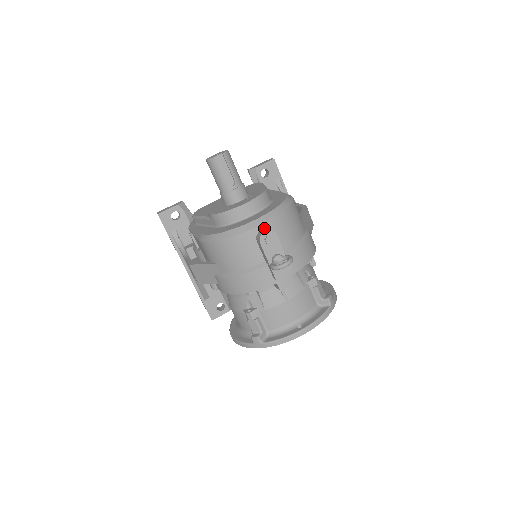
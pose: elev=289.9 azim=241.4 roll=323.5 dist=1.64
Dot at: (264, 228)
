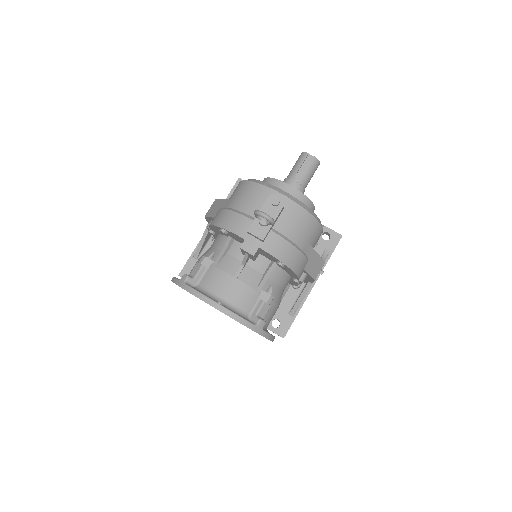
Dot at: occluded
